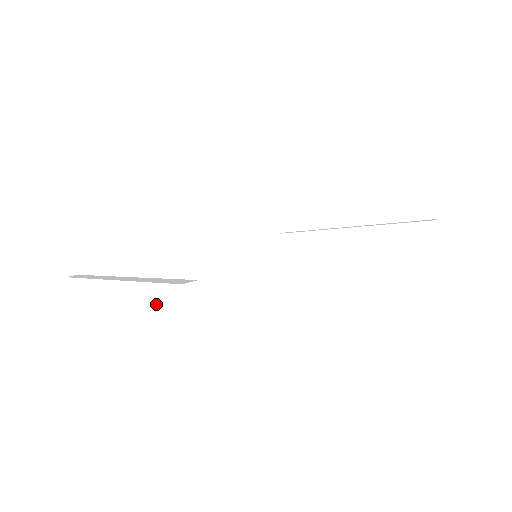
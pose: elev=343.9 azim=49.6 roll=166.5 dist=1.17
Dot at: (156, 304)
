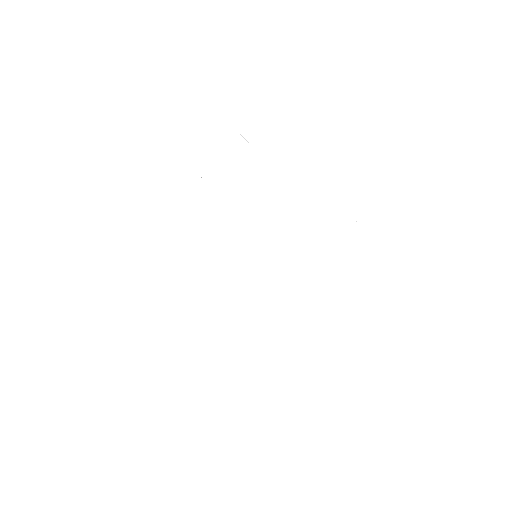
Dot at: (220, 169)
